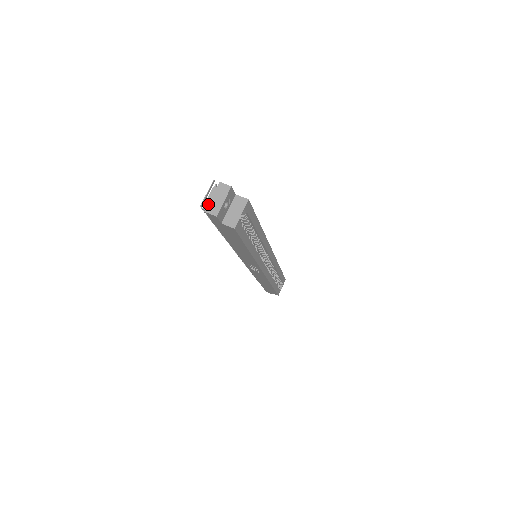
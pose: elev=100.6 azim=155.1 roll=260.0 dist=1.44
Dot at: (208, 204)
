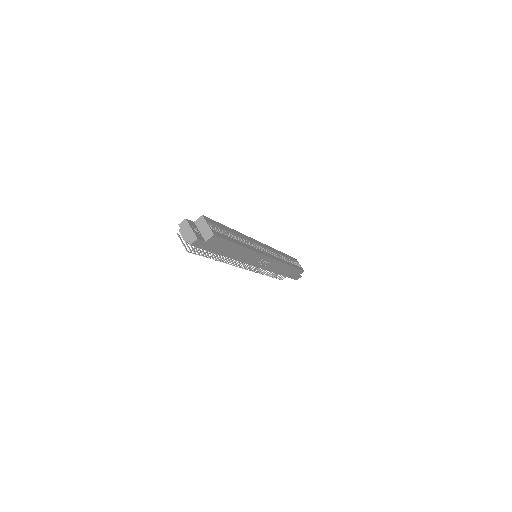
Dot at: (187, 240)
